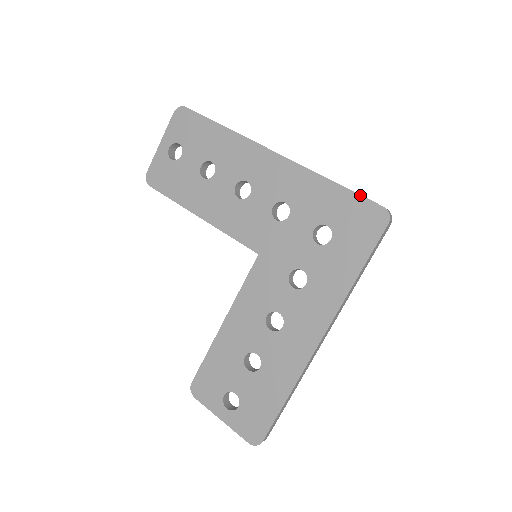
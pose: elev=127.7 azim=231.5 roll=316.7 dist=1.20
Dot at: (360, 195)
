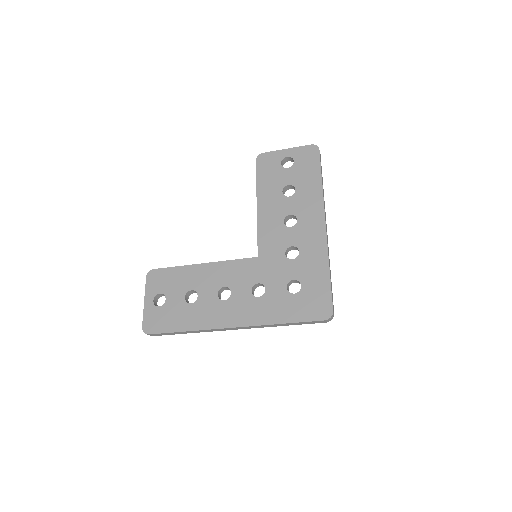
Dot at: (331, 293)
